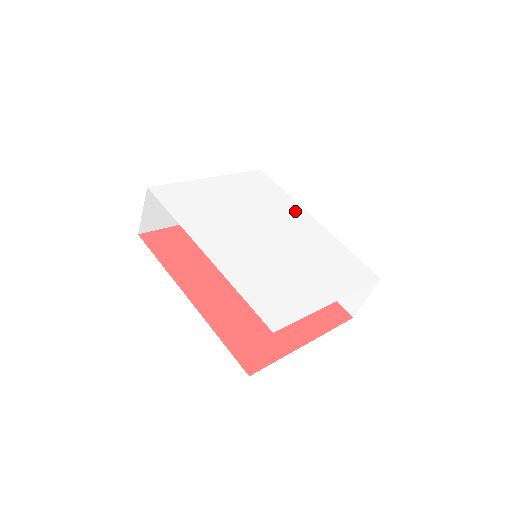
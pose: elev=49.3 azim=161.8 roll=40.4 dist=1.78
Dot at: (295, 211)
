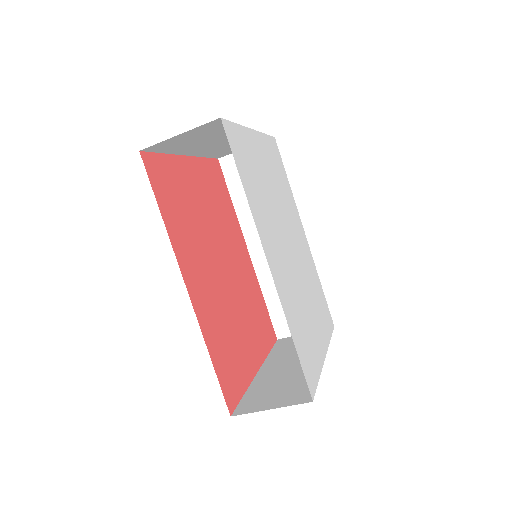
Dot at: (297, 217)
